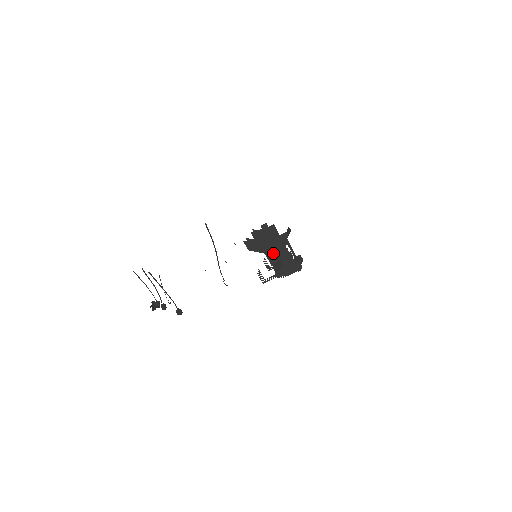
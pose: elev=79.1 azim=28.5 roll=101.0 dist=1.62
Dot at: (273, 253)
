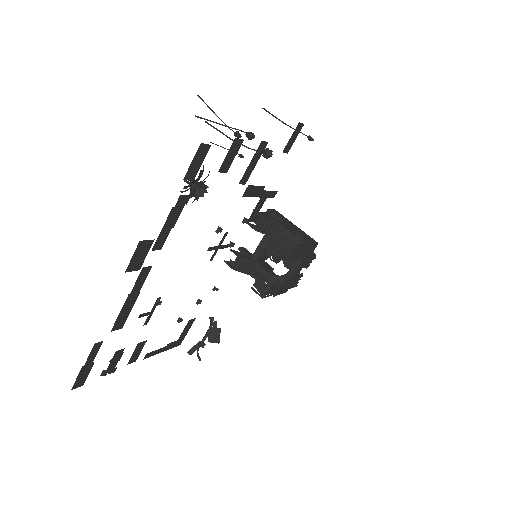
Dot at: (288, 226)
